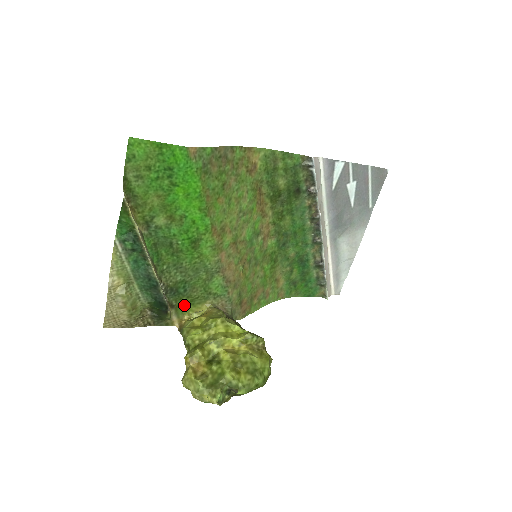
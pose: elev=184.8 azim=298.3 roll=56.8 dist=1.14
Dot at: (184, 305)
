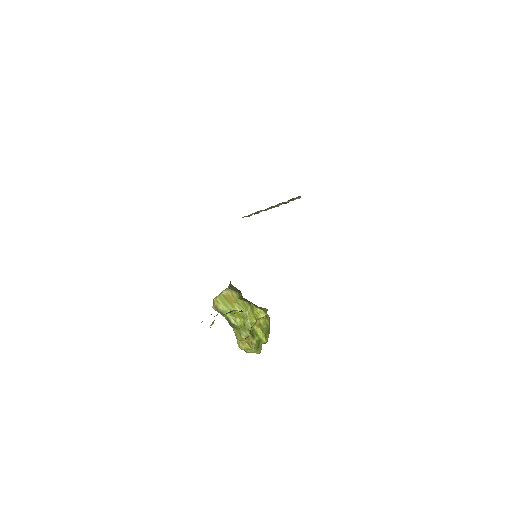
Dot at: occluded
